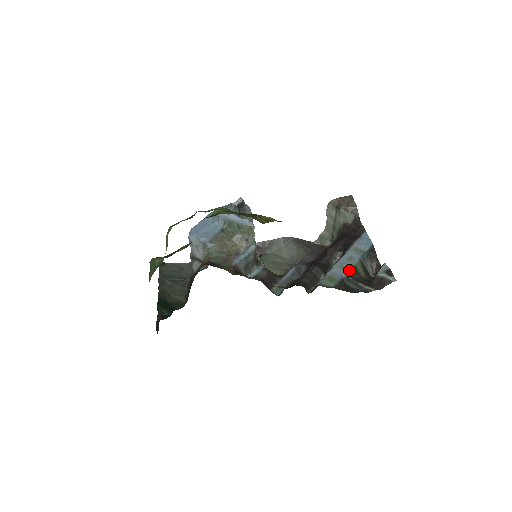
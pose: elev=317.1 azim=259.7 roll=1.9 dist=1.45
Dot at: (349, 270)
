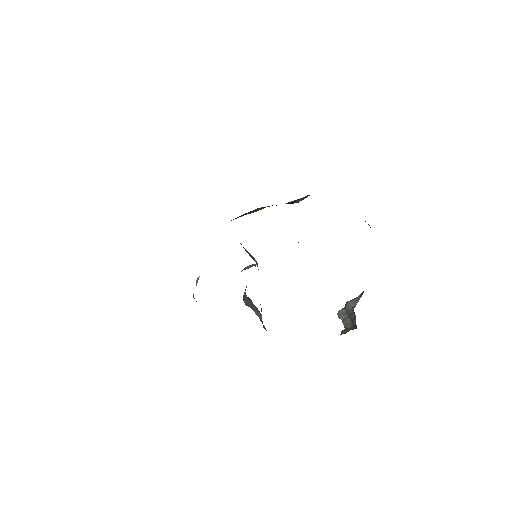
Dot at: occluded
